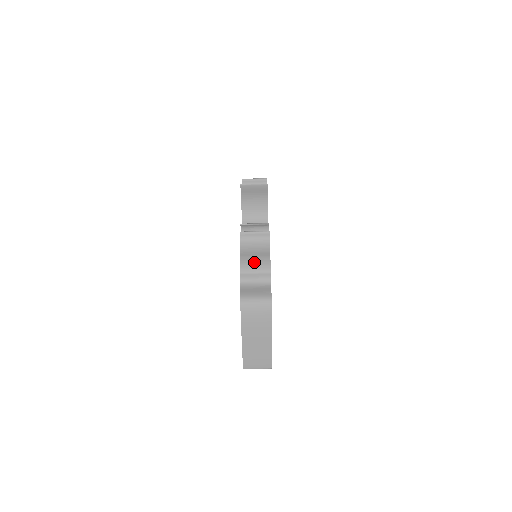
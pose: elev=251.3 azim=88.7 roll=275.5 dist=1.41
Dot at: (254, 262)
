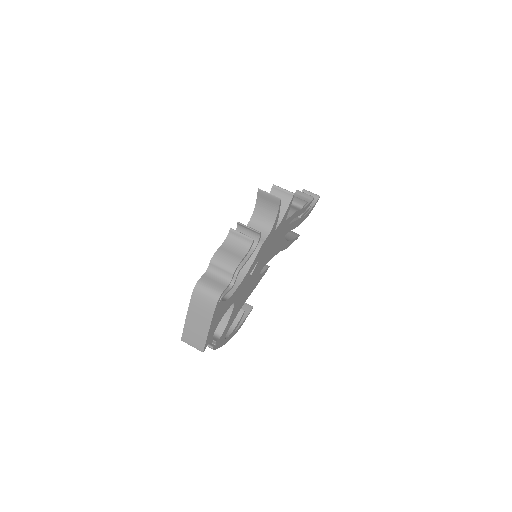
Dot at: (226, 258)
